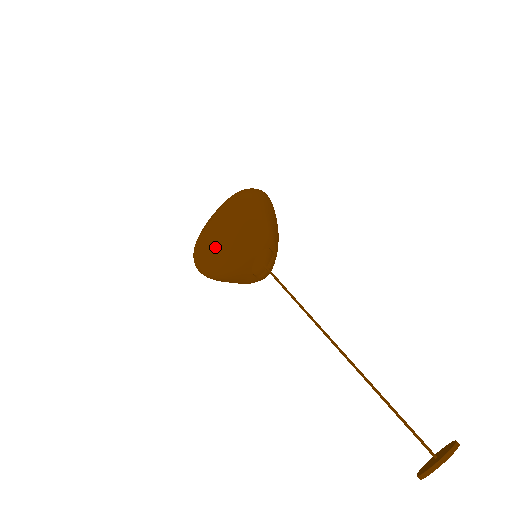
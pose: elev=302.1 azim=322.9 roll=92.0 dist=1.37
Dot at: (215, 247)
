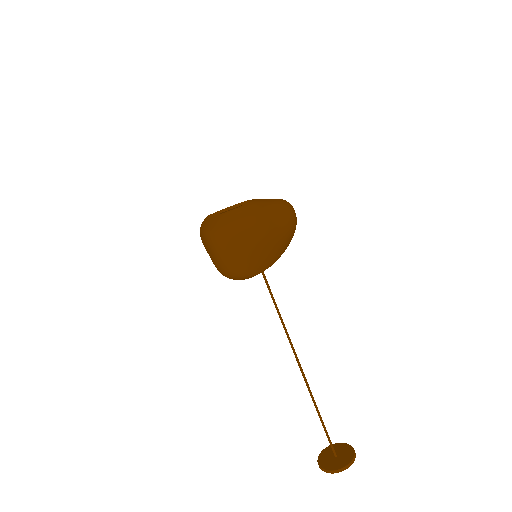
Dot at: occluded
